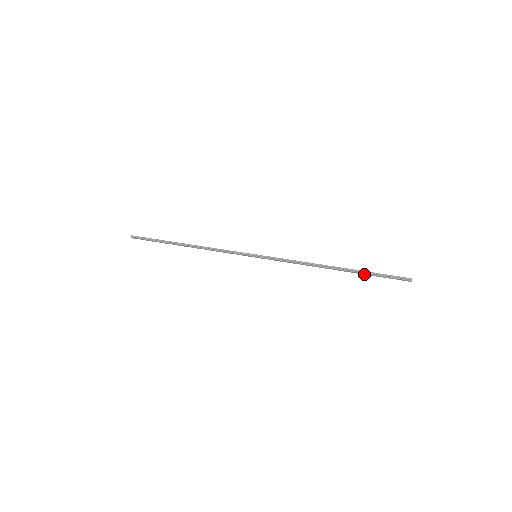
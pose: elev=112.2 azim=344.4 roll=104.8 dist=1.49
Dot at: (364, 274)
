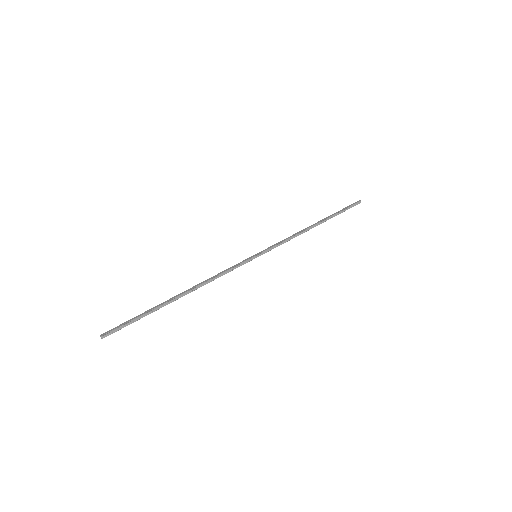
Dot at: (334, 216)
